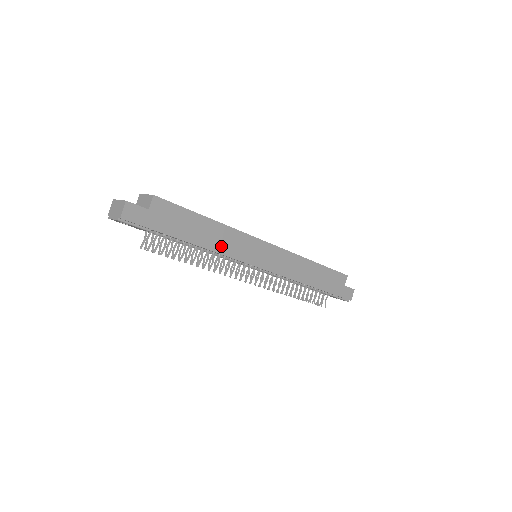
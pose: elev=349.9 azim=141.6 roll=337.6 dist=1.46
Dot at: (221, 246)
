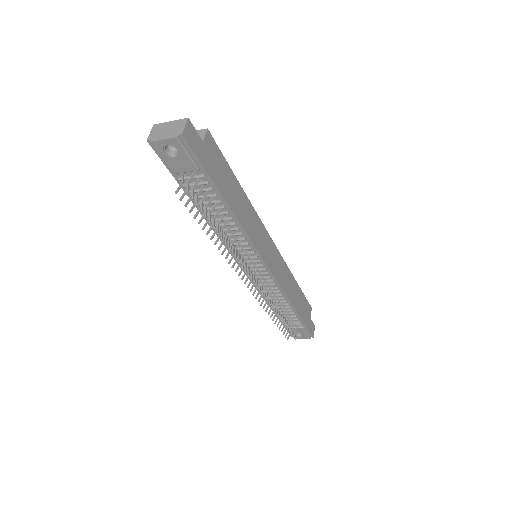
Dot at: (245, 222)
